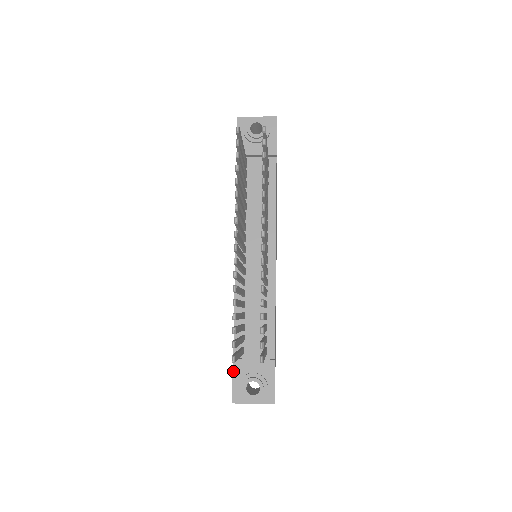
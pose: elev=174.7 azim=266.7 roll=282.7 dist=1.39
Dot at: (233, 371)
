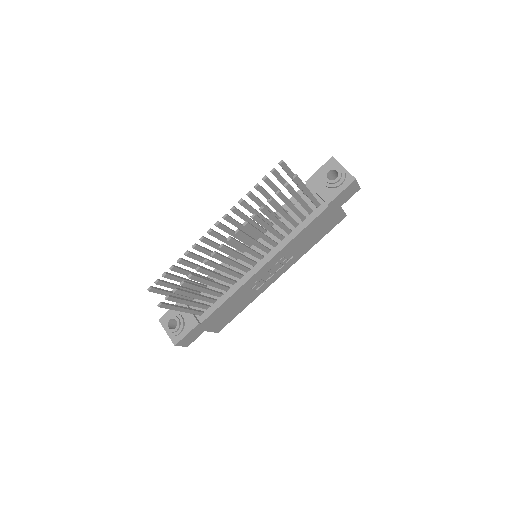
Dot at: (175, 304)
